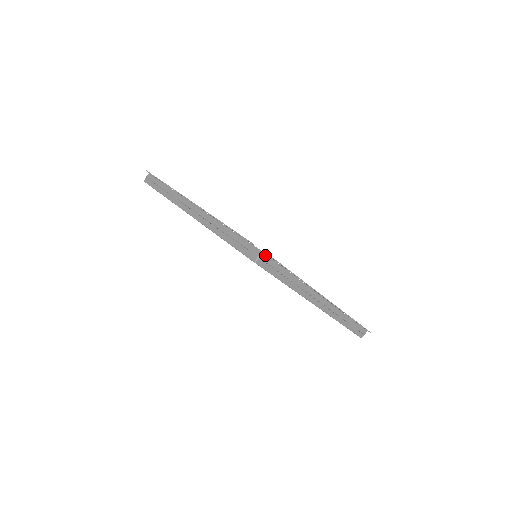
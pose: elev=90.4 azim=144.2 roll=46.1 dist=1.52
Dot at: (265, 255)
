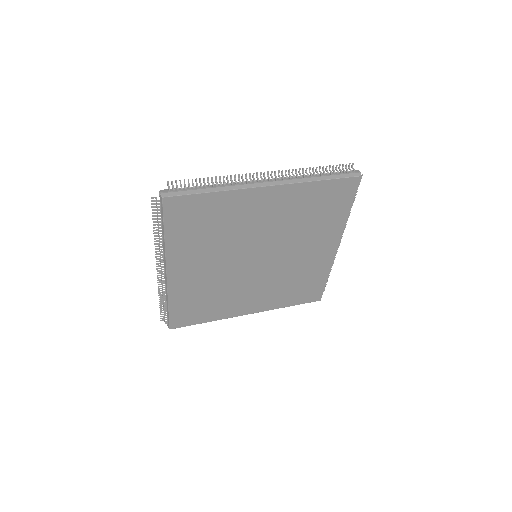
Dot at: occluded
